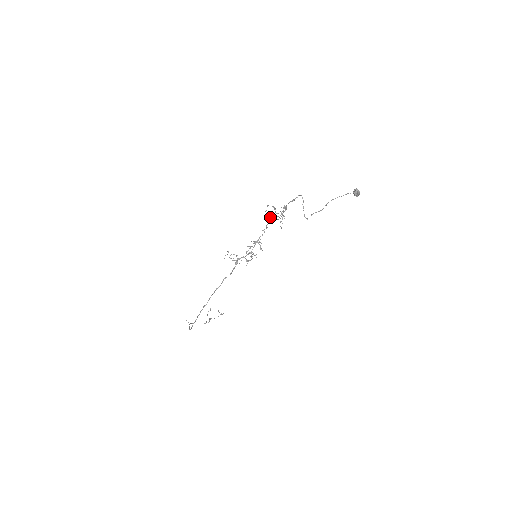
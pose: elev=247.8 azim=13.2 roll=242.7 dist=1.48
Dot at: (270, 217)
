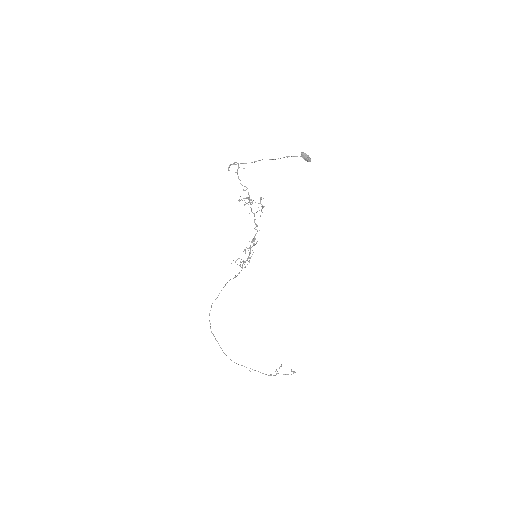
Dot at: (260, 216)
